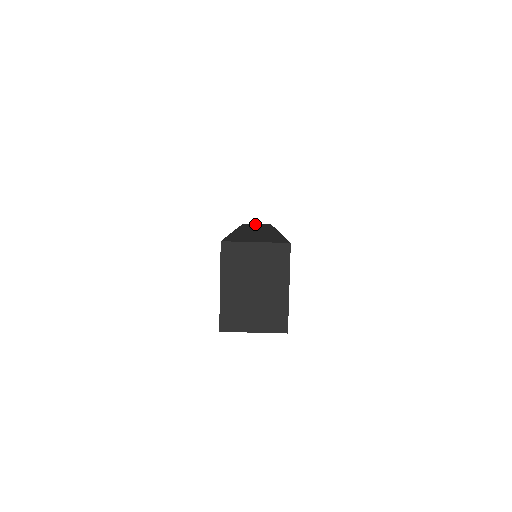
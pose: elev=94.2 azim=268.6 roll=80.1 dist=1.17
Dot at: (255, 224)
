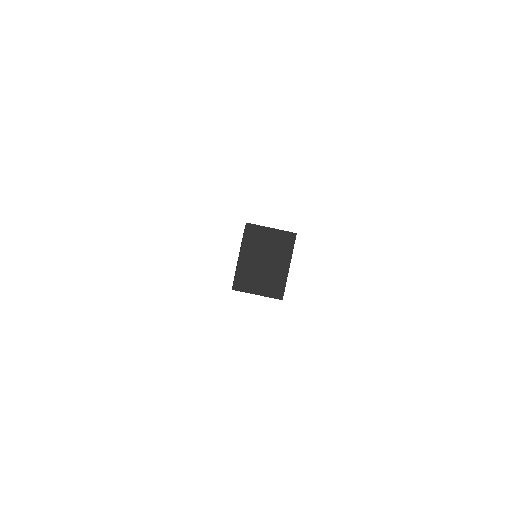
Dot at: occluded
